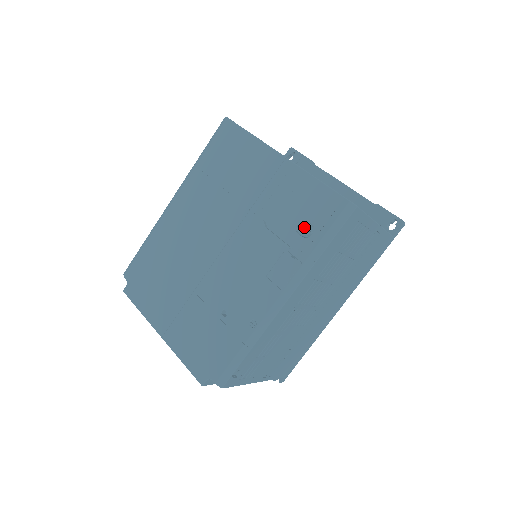
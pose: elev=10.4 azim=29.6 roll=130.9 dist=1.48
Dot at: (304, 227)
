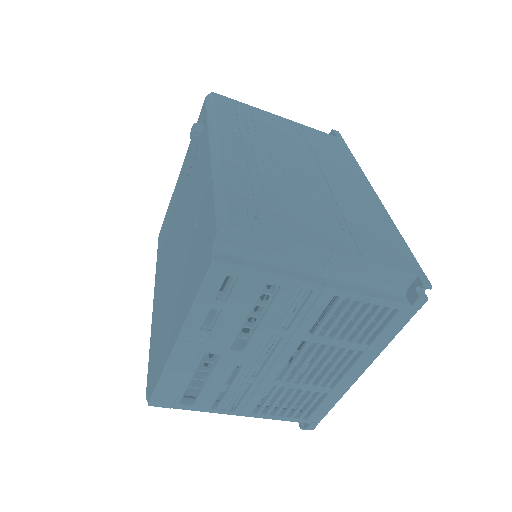
Dot at: (192, 129)
